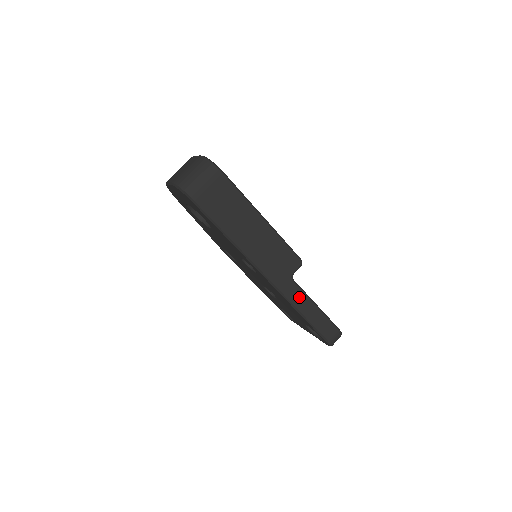
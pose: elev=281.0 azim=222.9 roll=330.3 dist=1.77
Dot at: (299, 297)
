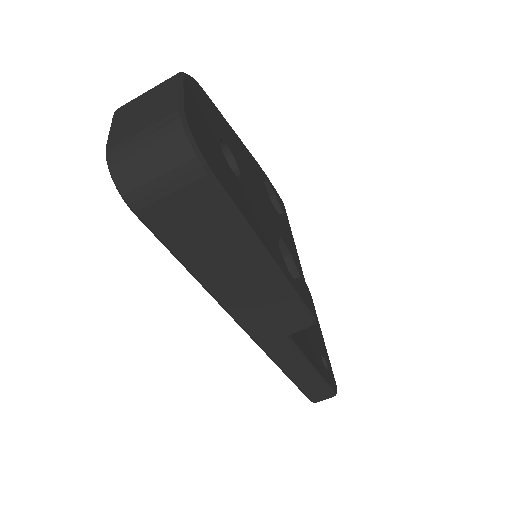
Dot at: (290, 358)
